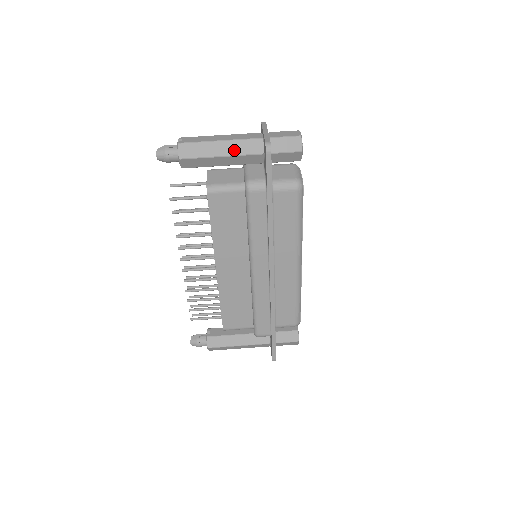
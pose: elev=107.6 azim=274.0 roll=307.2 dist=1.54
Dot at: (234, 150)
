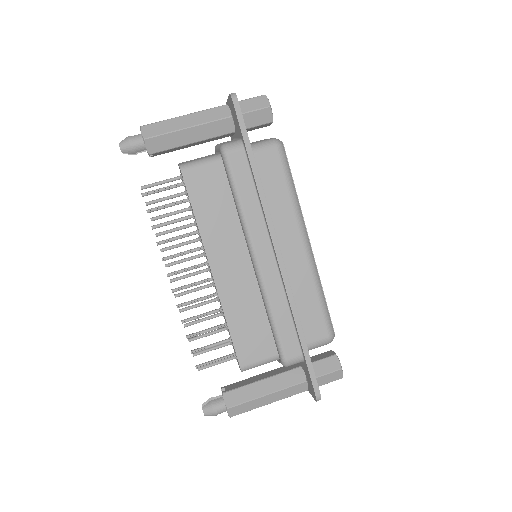
Dot at: (200, 120)
